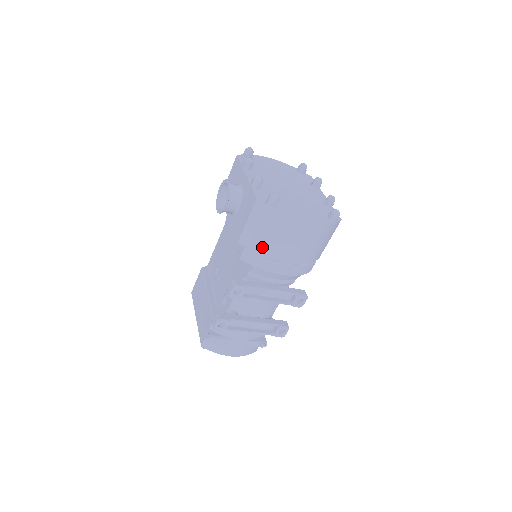
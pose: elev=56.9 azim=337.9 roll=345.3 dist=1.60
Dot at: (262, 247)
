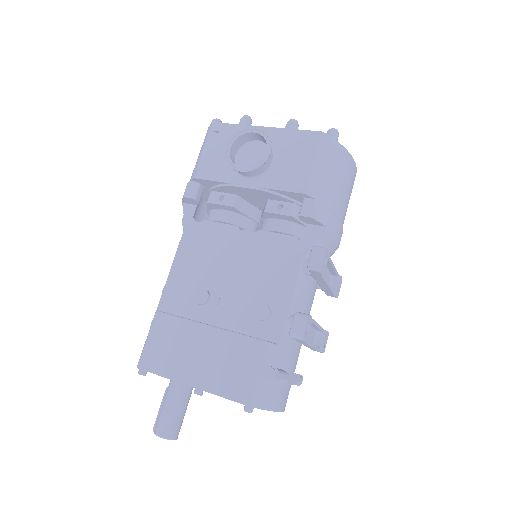
Dot at: (331, 197)
